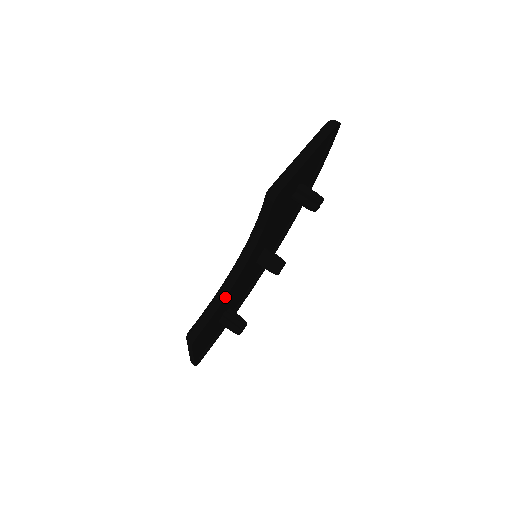
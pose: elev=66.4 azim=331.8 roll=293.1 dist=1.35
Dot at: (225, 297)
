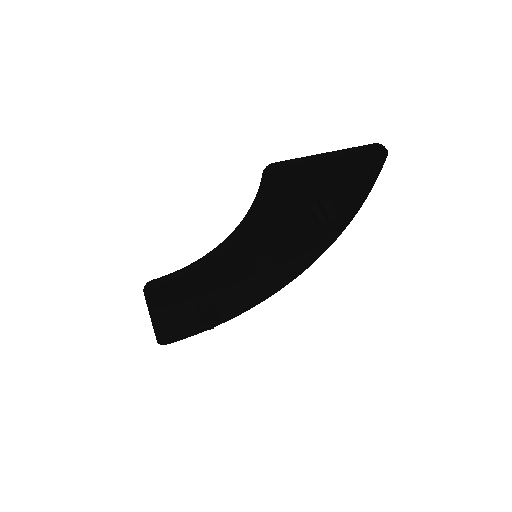
Dot at: (197, 266)
